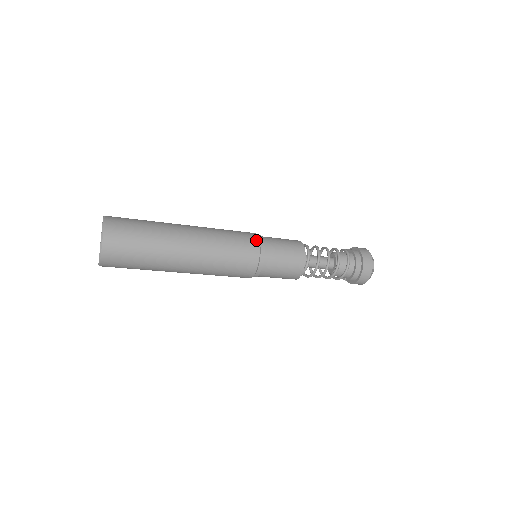
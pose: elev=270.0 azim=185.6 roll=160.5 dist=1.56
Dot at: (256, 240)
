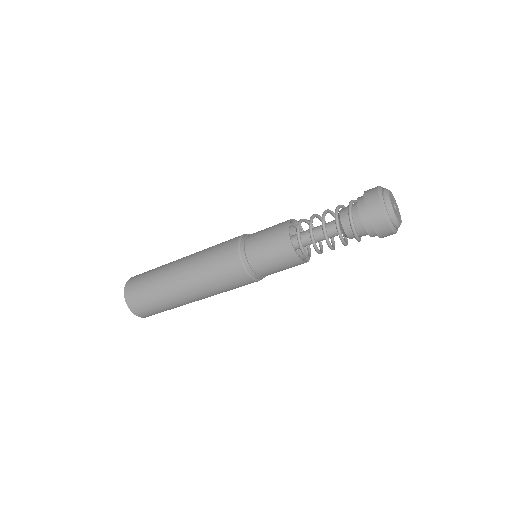
Dot at: (236, 253)
